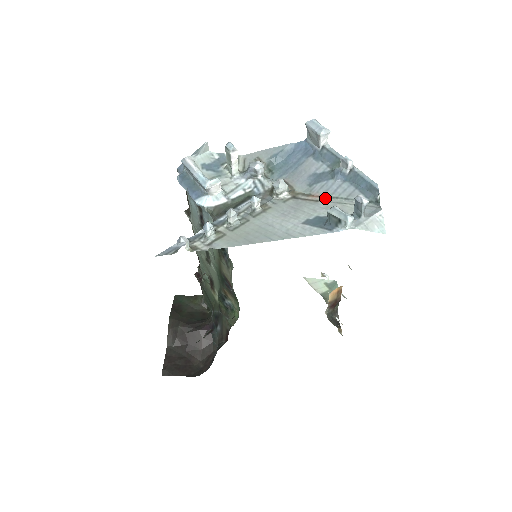
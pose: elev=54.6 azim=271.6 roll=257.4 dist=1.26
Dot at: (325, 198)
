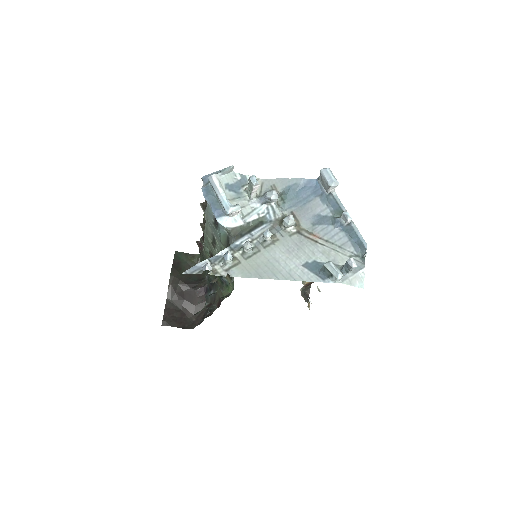
Dot at: (323, 241)
